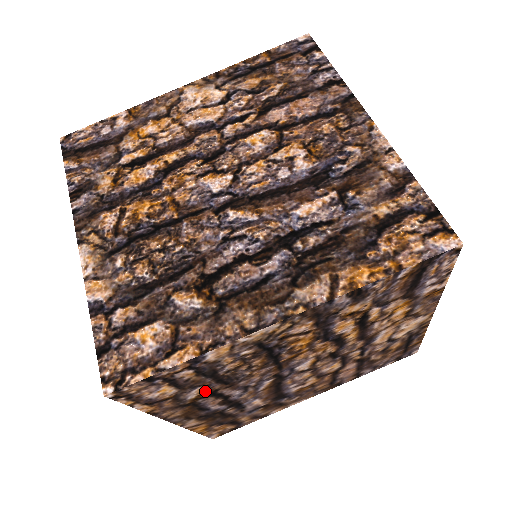
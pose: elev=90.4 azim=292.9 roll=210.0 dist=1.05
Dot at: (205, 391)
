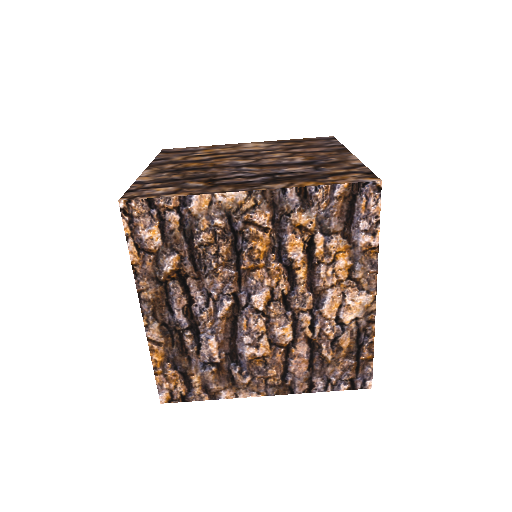
Dot at: (179, 268)
